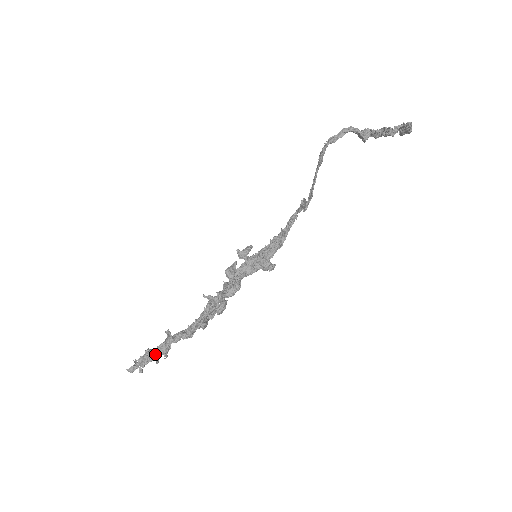
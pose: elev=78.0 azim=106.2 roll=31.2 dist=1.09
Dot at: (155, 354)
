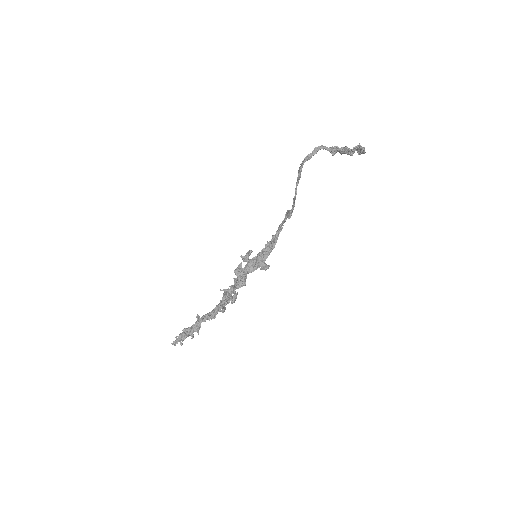
Dot at: (190, 332)
